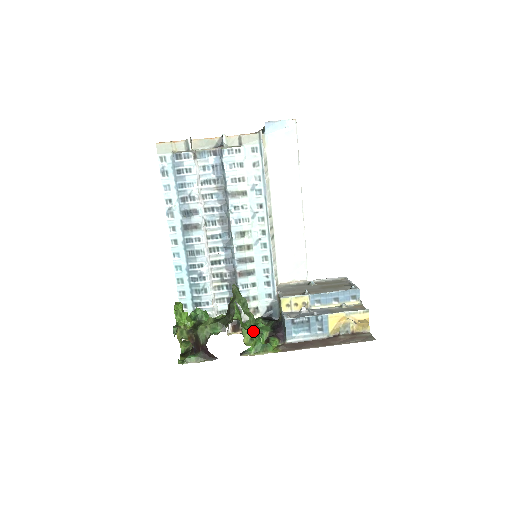
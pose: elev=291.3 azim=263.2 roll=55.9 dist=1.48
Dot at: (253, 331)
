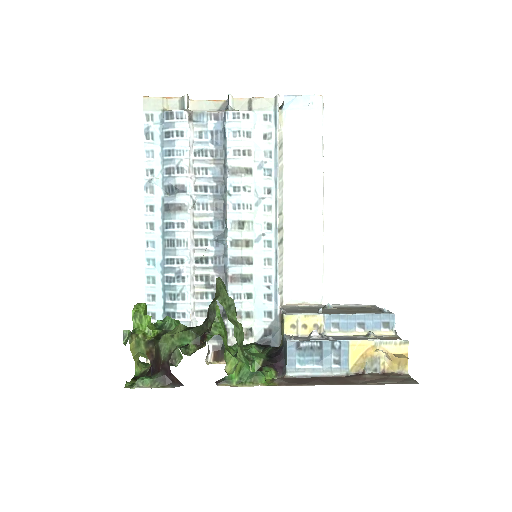
Dot at: (239, 350)
